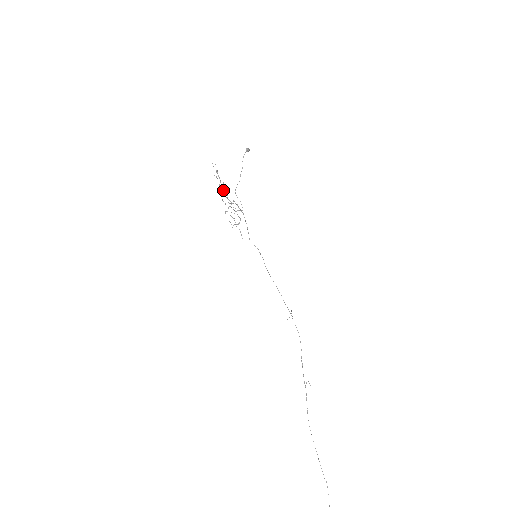
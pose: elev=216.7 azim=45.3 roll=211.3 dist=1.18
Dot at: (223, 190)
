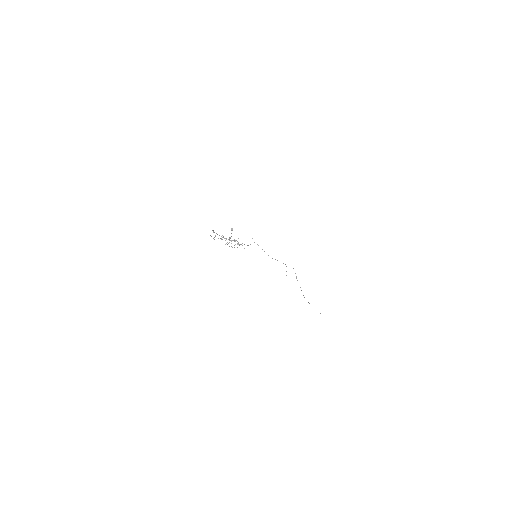
Dot at: (221, 239)
